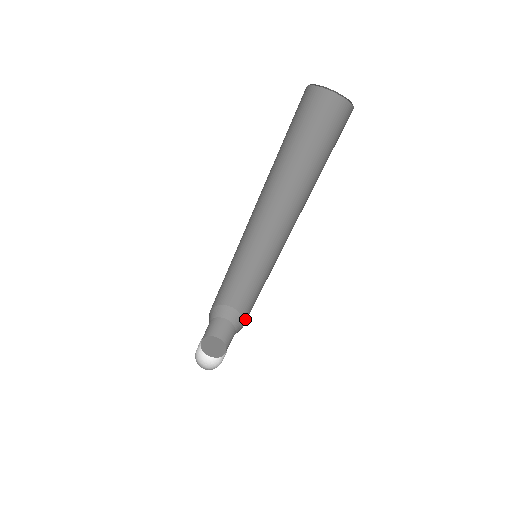
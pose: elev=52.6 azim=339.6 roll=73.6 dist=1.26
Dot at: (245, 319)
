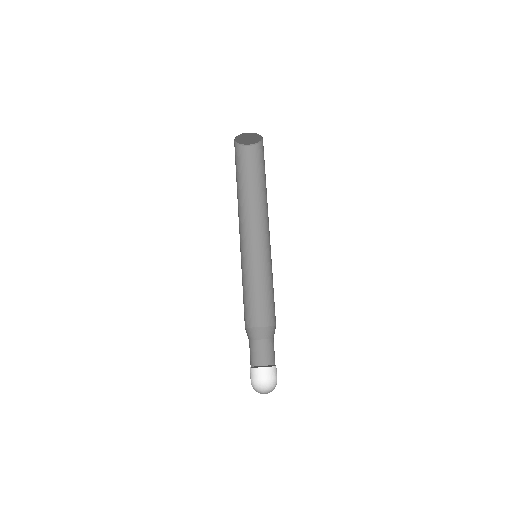
Dot at: (274, 322)
